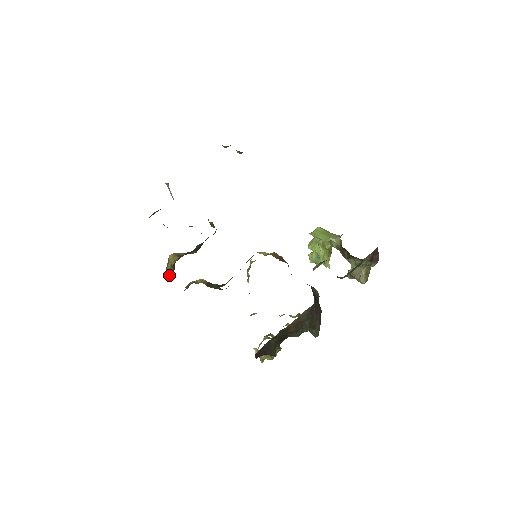
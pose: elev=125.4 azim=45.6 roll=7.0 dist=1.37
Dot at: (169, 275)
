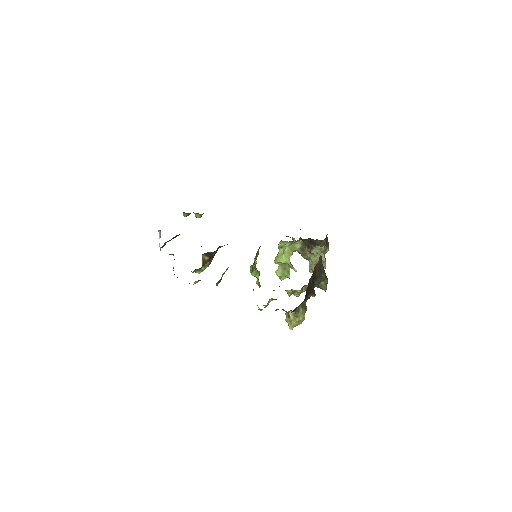
Dot at: occluded
